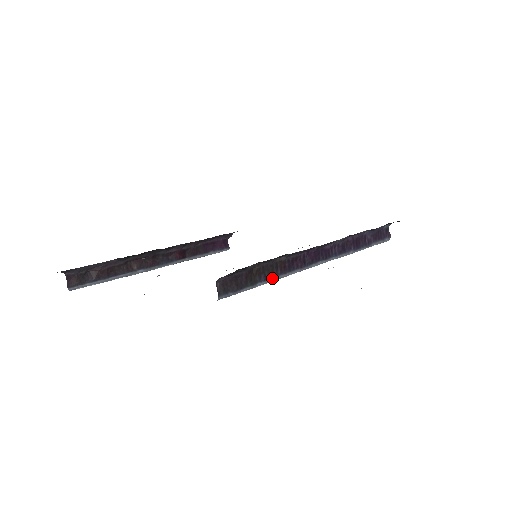
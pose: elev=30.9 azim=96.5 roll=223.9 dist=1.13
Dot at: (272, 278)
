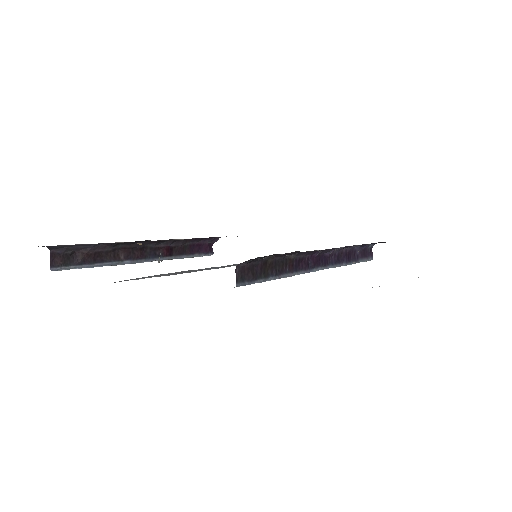
Dot at: (281, 275)
